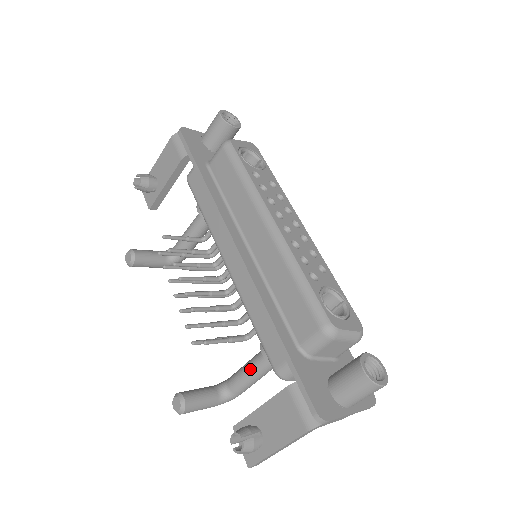
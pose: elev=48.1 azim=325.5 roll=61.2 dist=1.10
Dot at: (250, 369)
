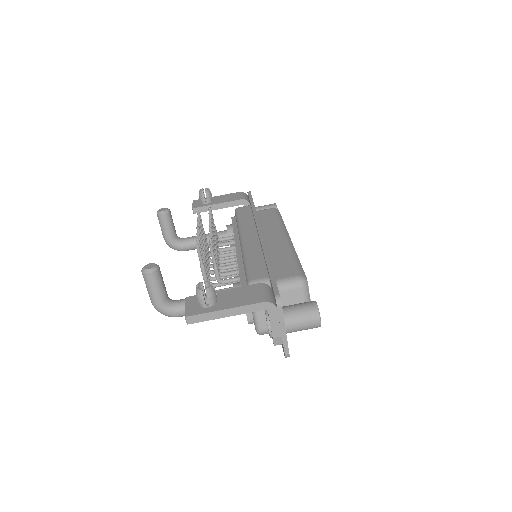
Dot at: occluded
